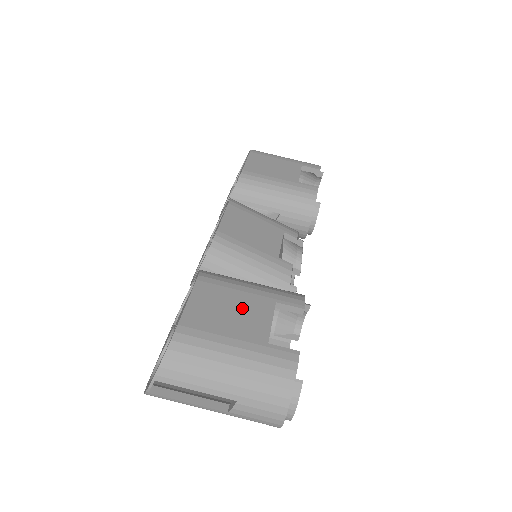
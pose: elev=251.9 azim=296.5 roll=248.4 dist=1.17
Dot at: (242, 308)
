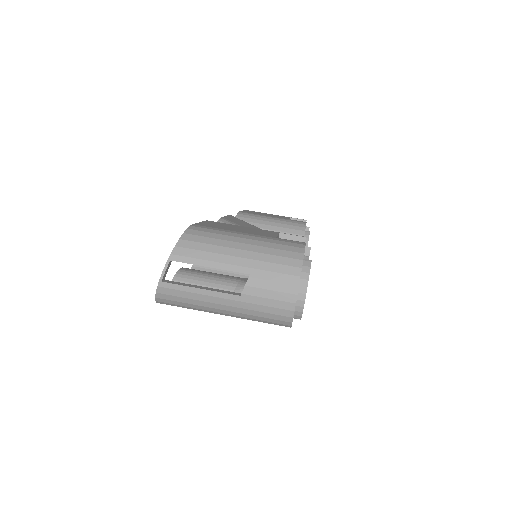
Dot at: (249, 229)
